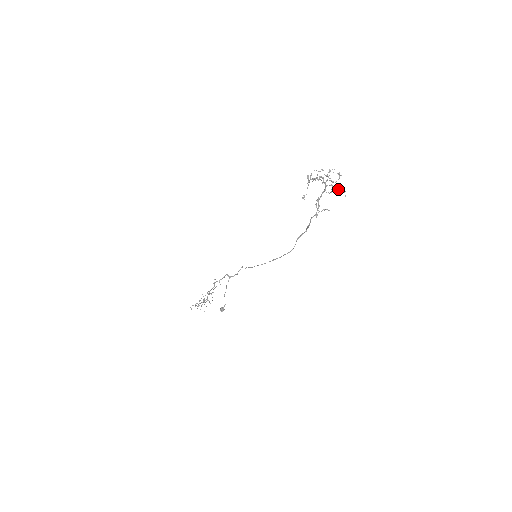
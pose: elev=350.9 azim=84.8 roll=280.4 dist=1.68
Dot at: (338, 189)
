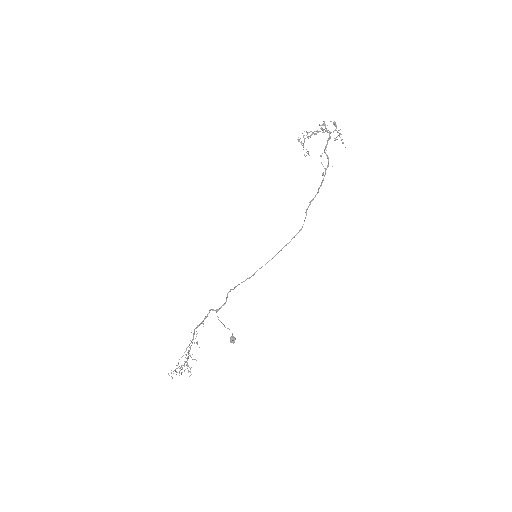
Dot at: occluded
